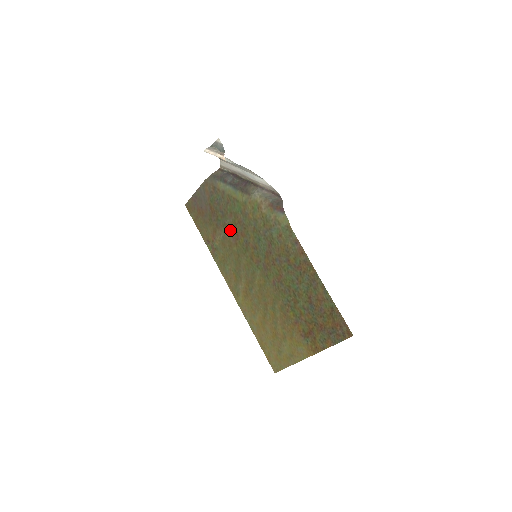
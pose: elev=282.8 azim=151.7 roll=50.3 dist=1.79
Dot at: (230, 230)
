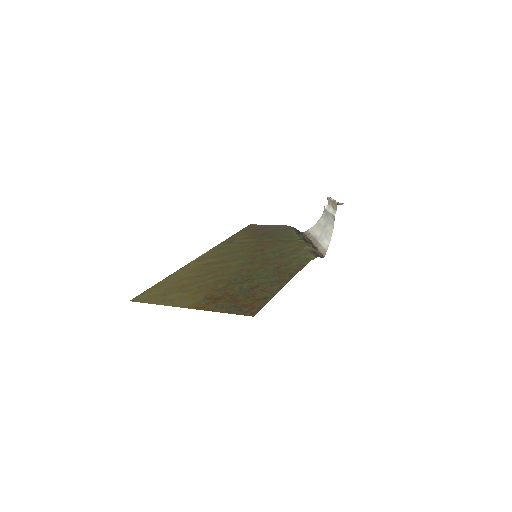
Dot at: (261, 242)
